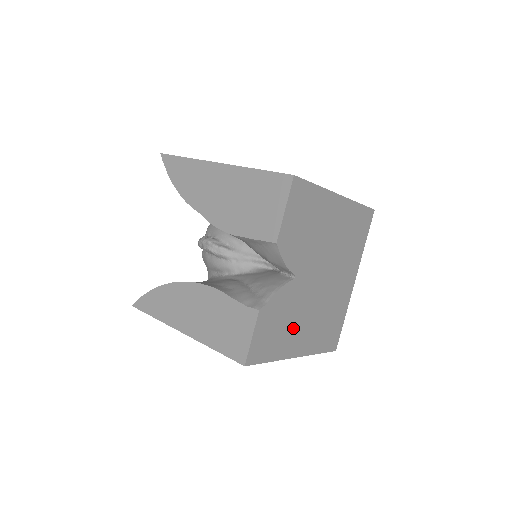
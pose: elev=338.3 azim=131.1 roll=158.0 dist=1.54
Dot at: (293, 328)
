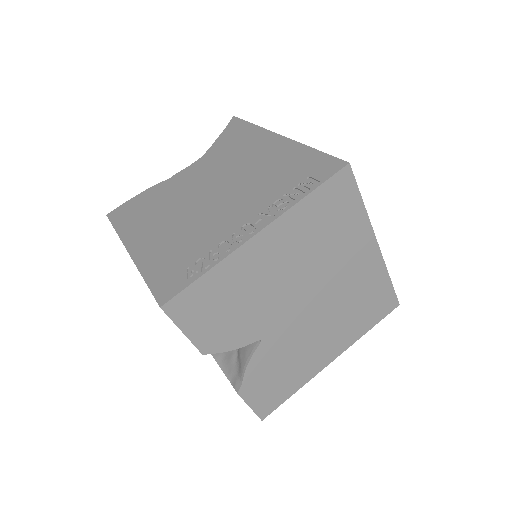
Dot at: (302, 357)
